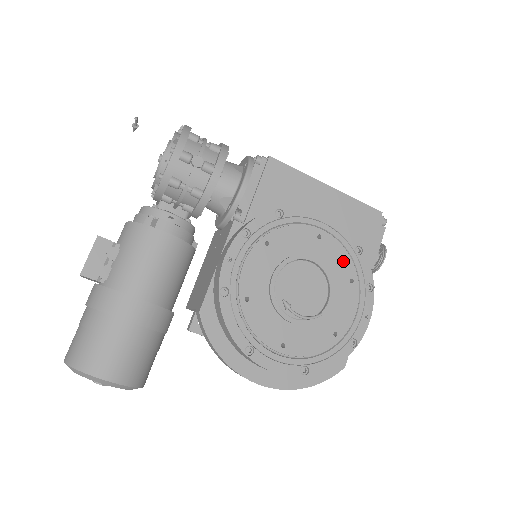
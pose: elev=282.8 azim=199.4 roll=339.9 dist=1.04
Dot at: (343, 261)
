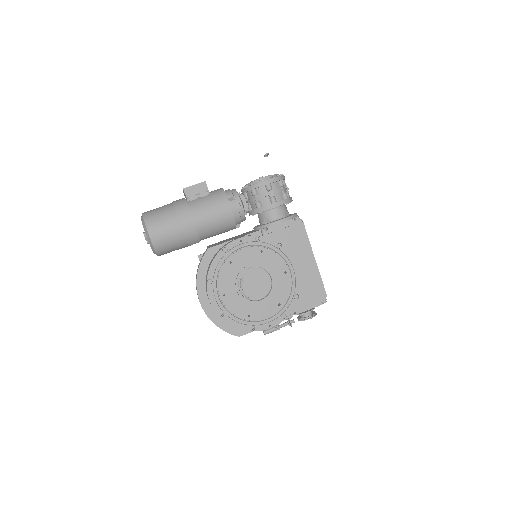
Dot at: (285, 293)
